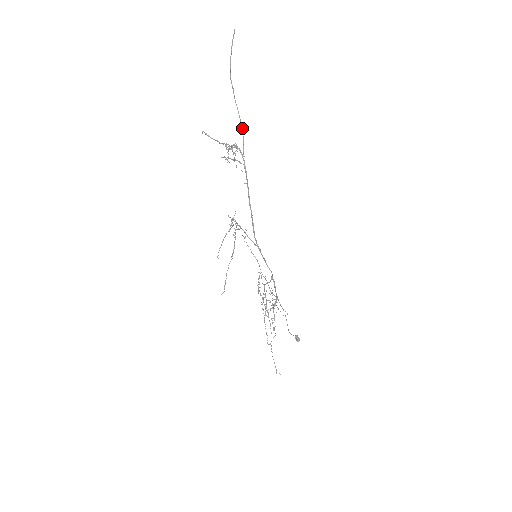
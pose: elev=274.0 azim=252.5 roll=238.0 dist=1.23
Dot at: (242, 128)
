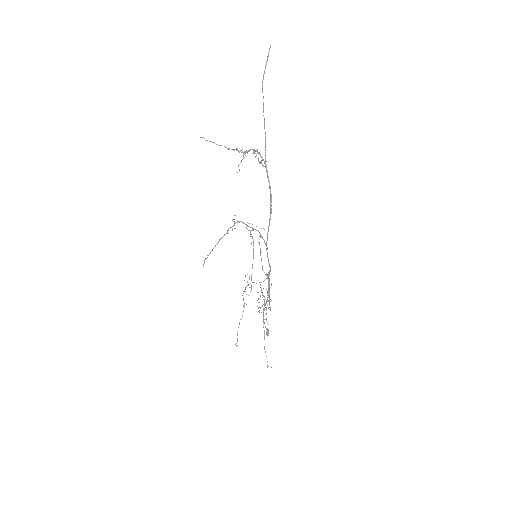
Dot at: (265, 134)
